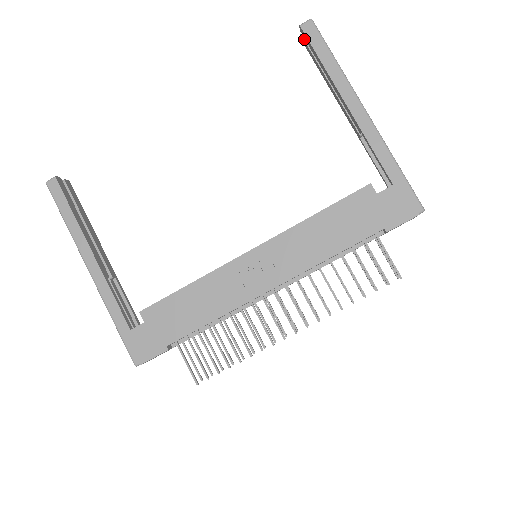
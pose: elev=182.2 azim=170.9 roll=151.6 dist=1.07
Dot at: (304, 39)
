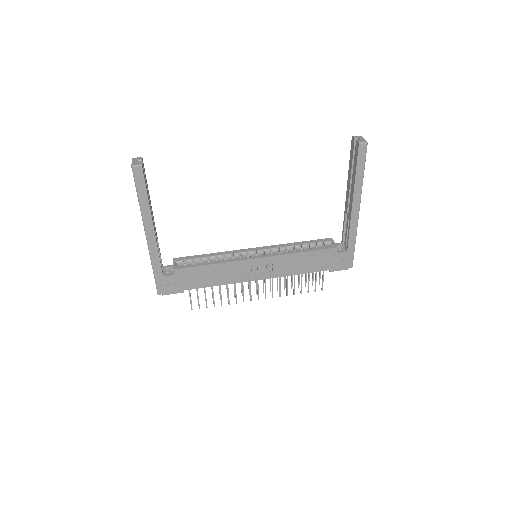
Dot at: (355, 143)
